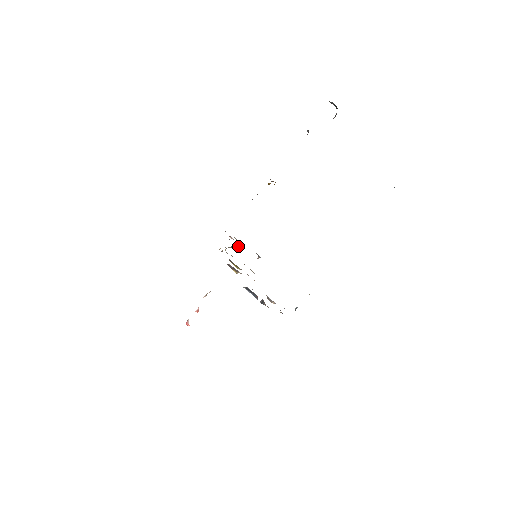
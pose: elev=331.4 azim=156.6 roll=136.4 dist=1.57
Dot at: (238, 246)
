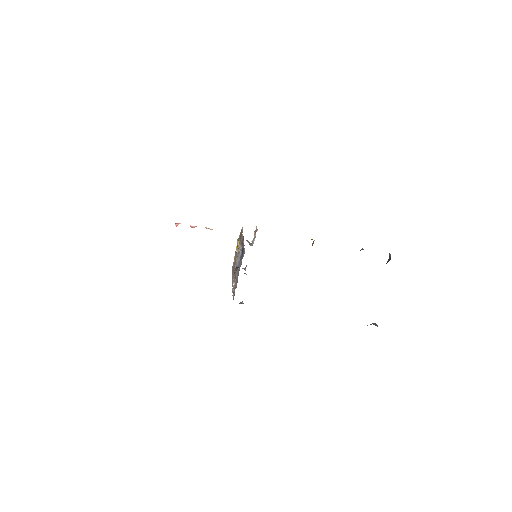
Dot at: (249, 243)
